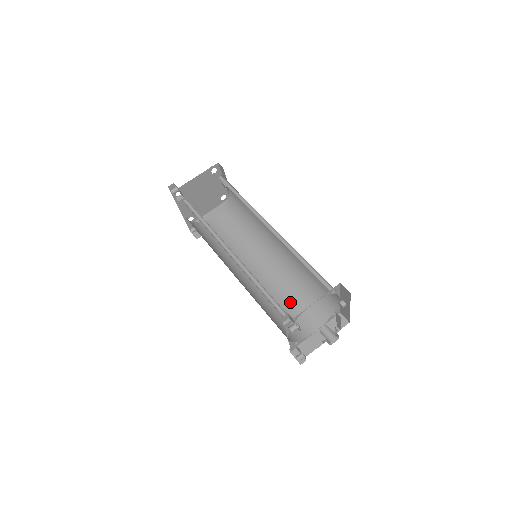
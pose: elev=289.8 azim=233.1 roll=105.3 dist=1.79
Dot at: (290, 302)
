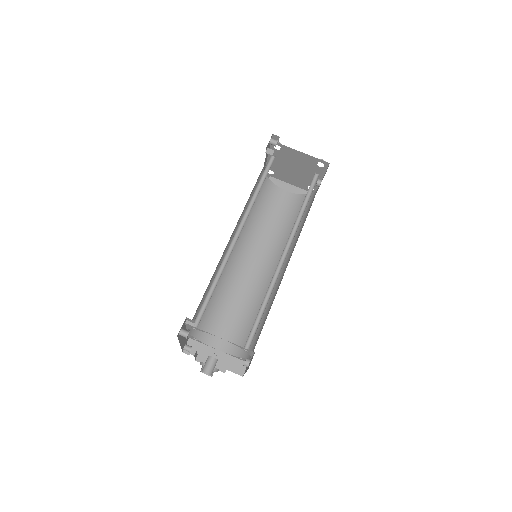
Dot at: (235, 311)
